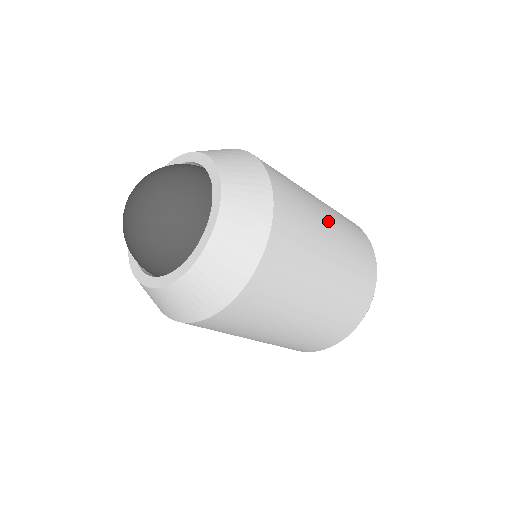
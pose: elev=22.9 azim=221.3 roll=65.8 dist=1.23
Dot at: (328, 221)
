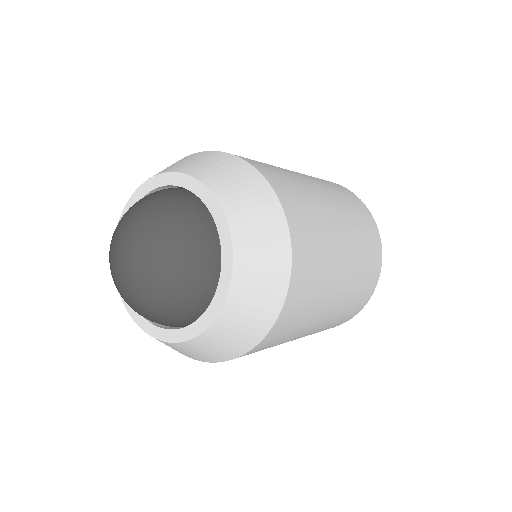
Dot at: (336, 215)
